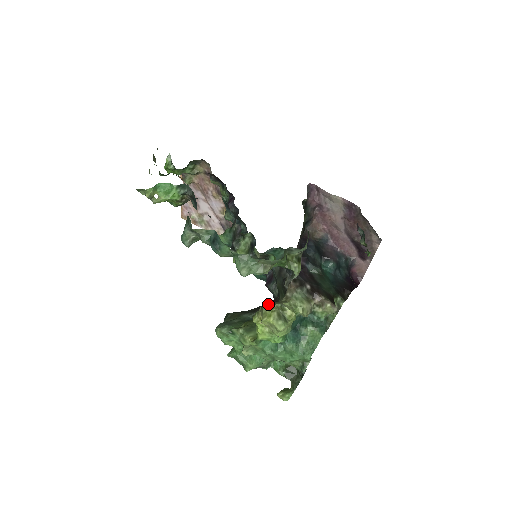
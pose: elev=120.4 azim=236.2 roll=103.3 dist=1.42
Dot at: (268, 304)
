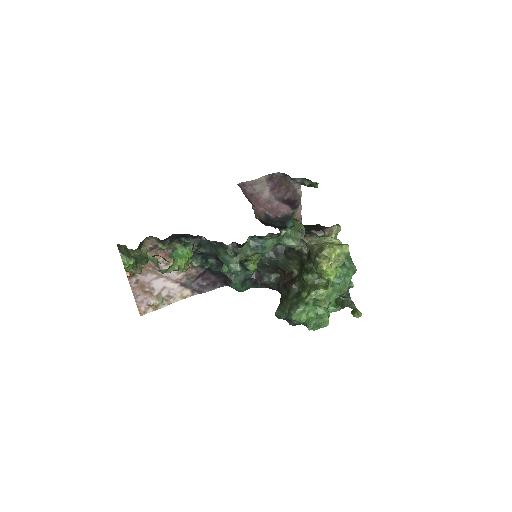
Dot at: (321, 250)
